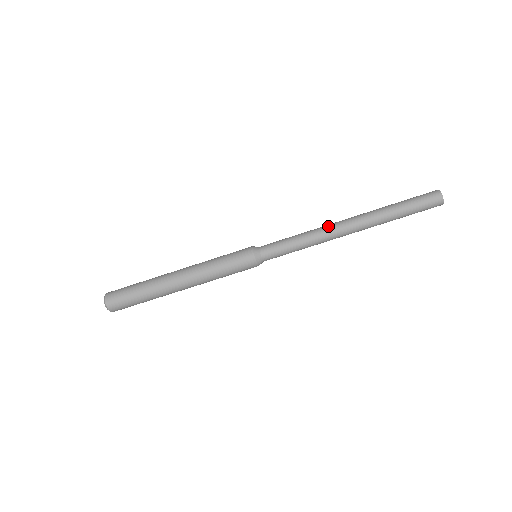
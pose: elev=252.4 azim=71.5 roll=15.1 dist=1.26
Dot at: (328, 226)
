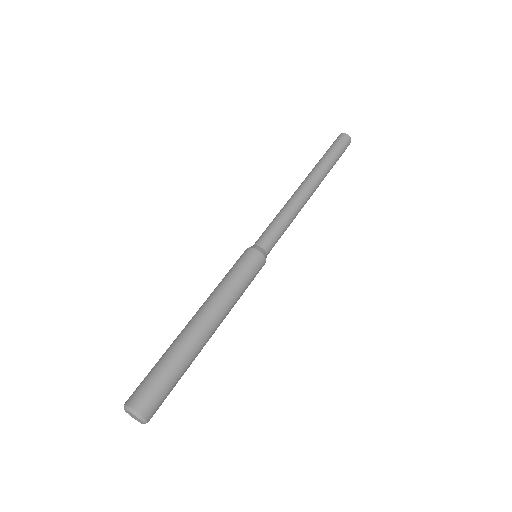
Dot at: (293, 195)
